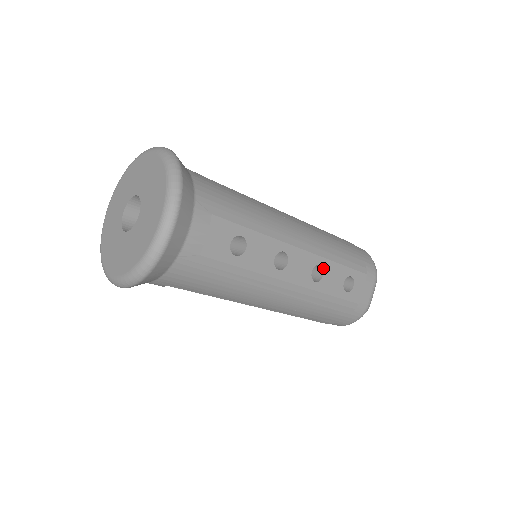
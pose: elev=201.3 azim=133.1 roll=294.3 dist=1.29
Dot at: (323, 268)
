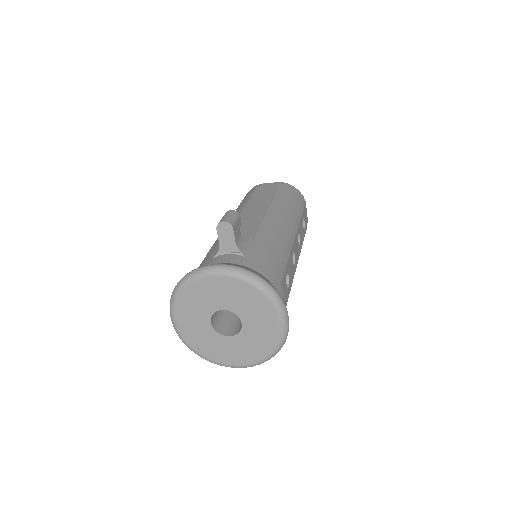
Dot at: occluded
